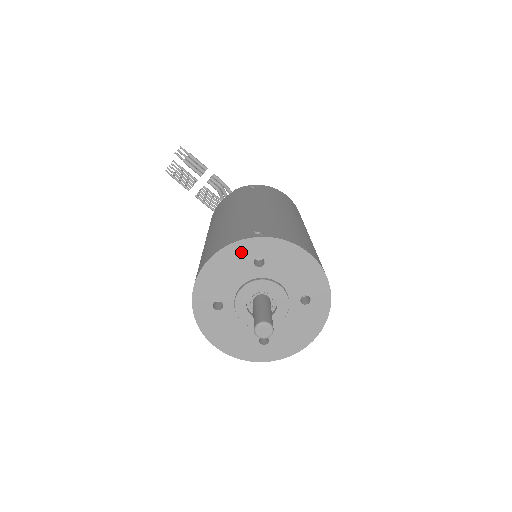
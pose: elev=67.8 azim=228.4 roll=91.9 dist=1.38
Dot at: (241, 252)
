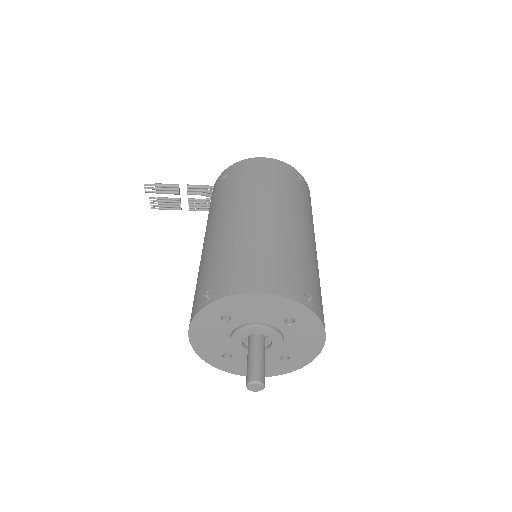
Dot at: (205, 320)
